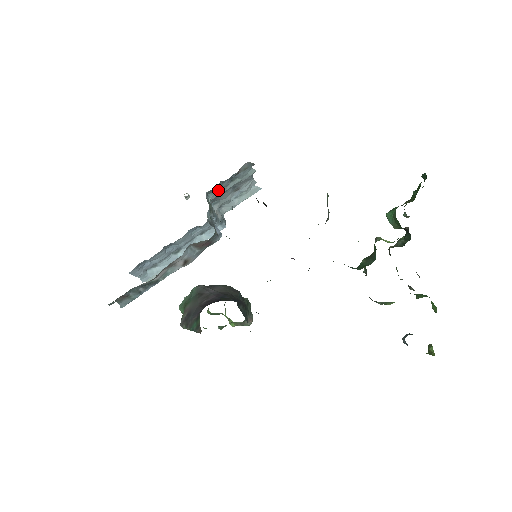
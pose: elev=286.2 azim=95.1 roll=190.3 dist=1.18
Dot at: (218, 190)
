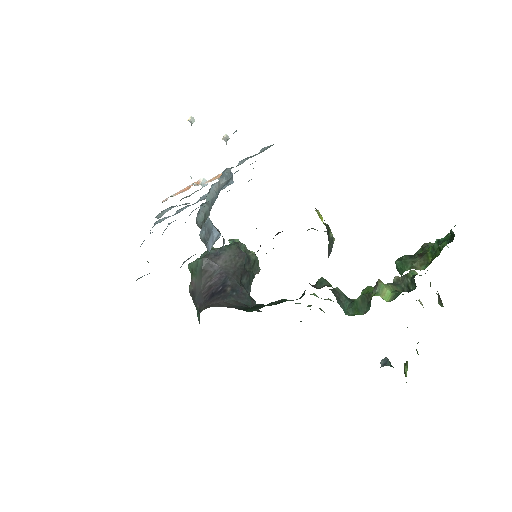
Dot at: occluded
